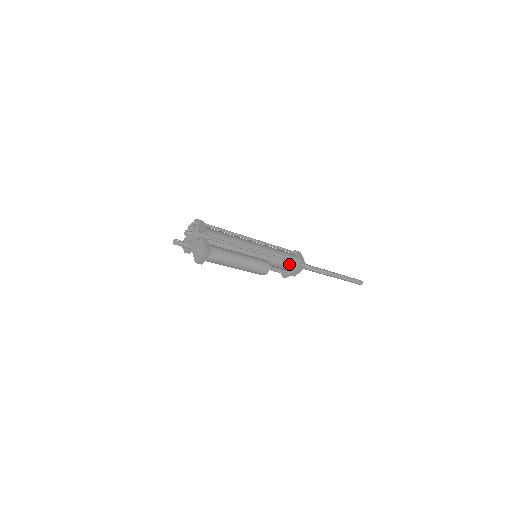
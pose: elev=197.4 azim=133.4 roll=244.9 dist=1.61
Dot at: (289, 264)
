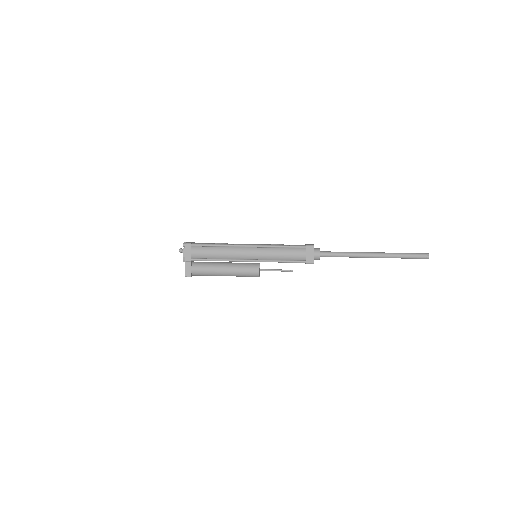
Dot at: (294, 261)
